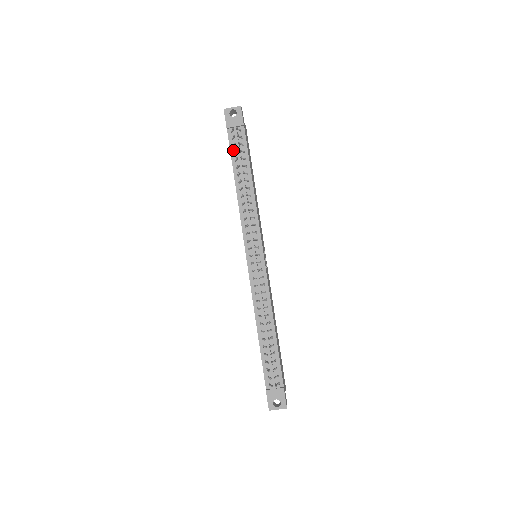
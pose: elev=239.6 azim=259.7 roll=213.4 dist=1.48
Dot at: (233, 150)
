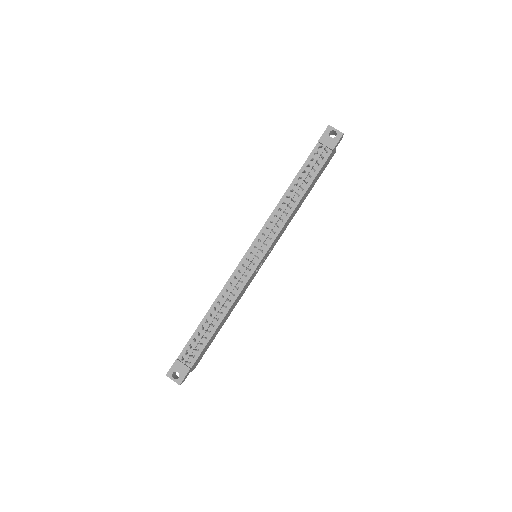
Dot at: (308, 162)
